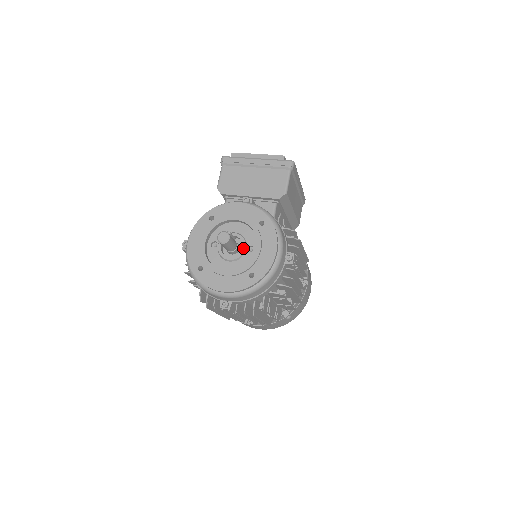
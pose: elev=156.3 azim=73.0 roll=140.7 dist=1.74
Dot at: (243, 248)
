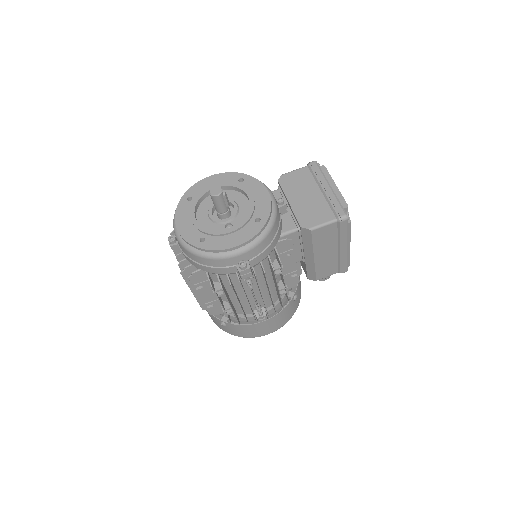
Dot at: (226, 219)
